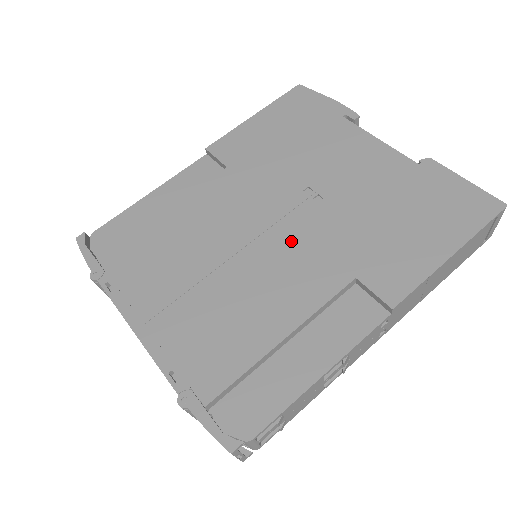
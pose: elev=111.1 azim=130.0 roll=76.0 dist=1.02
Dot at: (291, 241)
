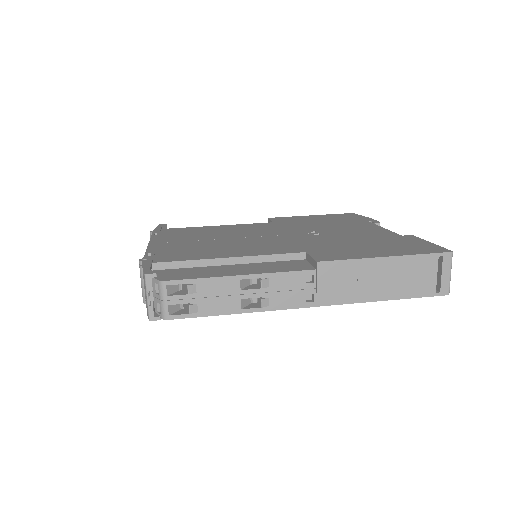
Dot at: (280, 240)
